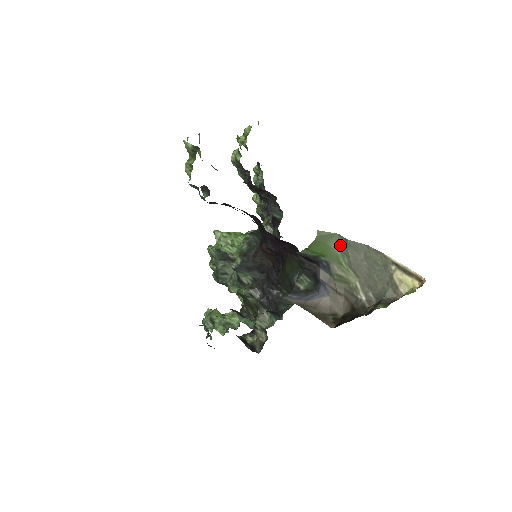
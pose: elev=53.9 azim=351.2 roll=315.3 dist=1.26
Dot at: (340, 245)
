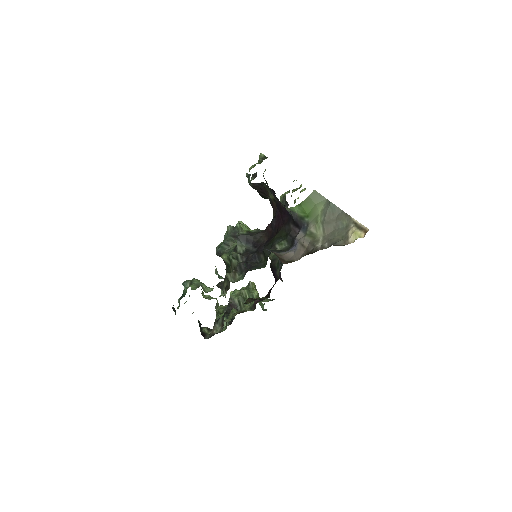
Dot at: (324, 207)
